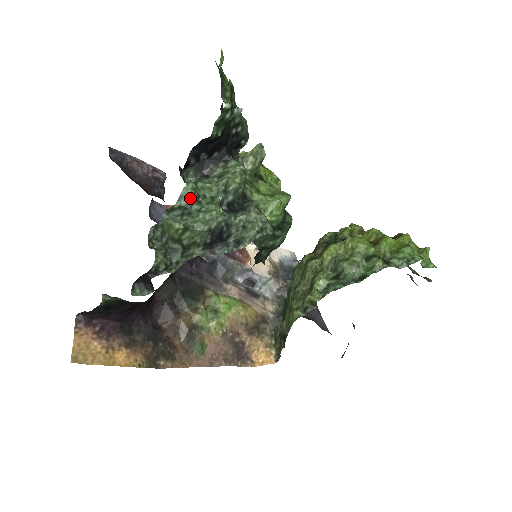
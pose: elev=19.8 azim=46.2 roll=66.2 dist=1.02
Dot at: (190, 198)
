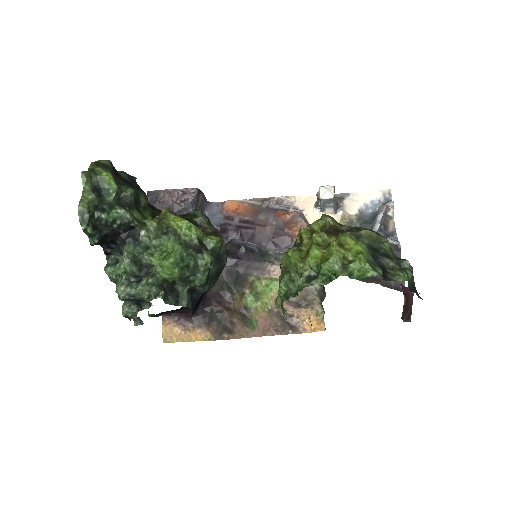
Dot at: (112, 279)
